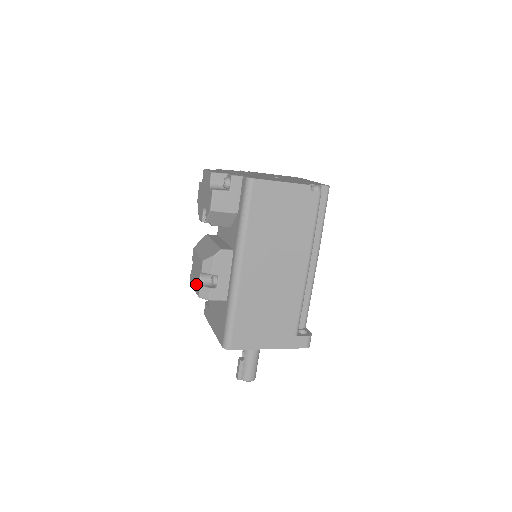
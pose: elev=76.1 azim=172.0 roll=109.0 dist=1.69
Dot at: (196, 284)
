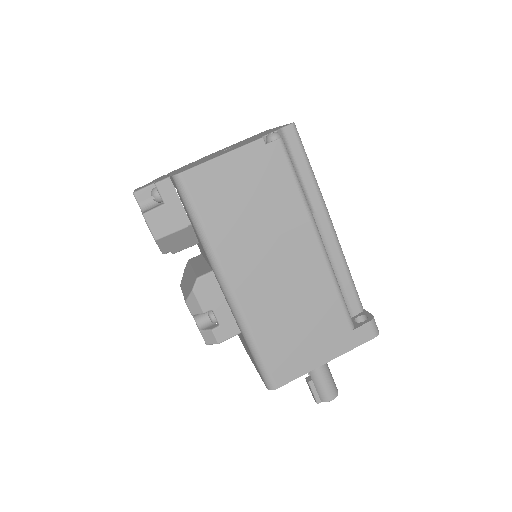
Dot at: occluded
